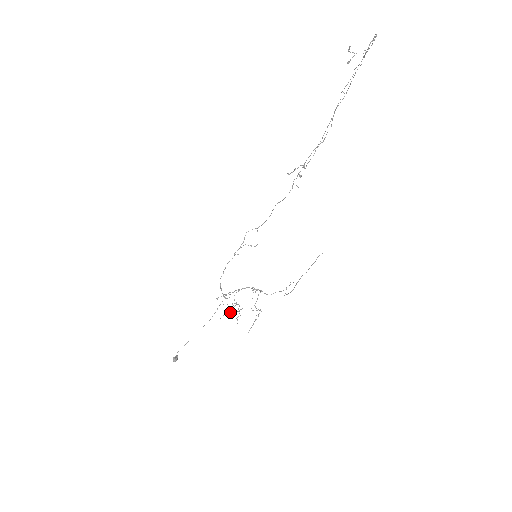
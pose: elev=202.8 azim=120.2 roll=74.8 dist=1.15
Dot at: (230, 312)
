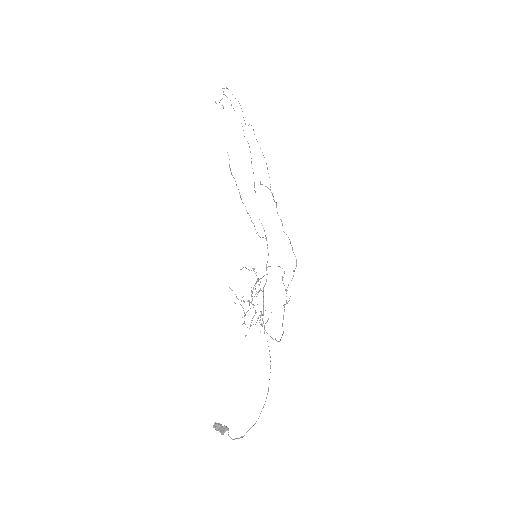
Dot at: occluded
